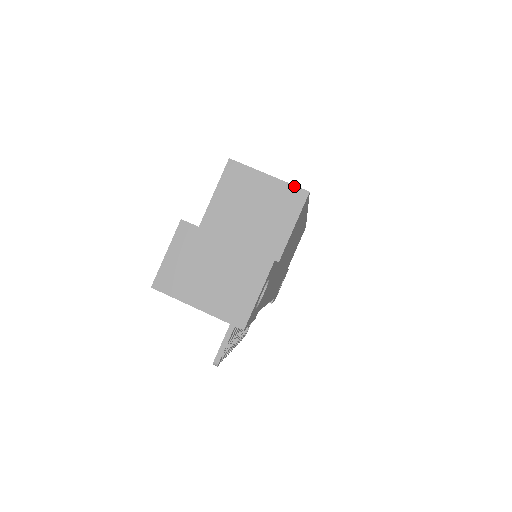
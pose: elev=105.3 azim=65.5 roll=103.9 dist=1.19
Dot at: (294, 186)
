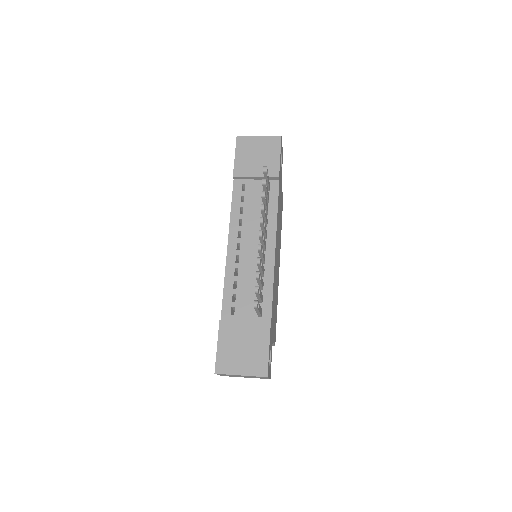
Dot at: occluded
